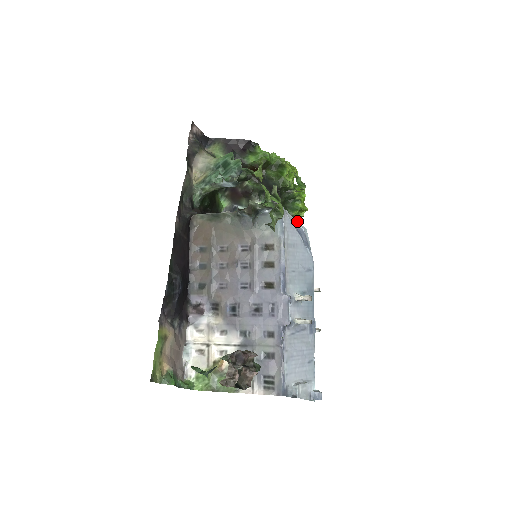
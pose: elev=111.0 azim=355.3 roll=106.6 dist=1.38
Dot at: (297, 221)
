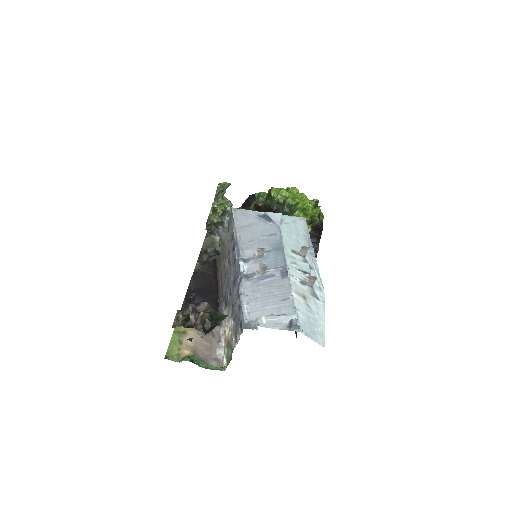
Dot at: (282, 215)
